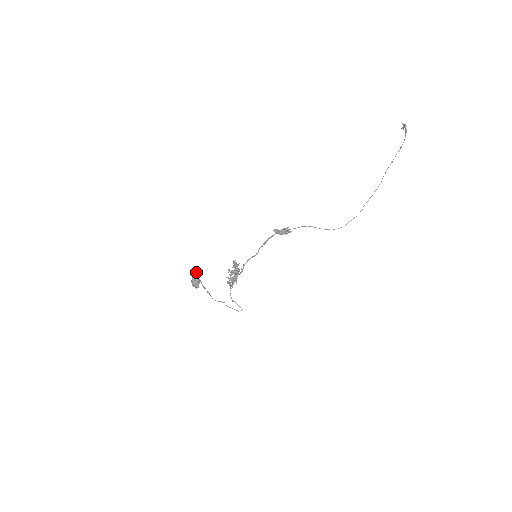
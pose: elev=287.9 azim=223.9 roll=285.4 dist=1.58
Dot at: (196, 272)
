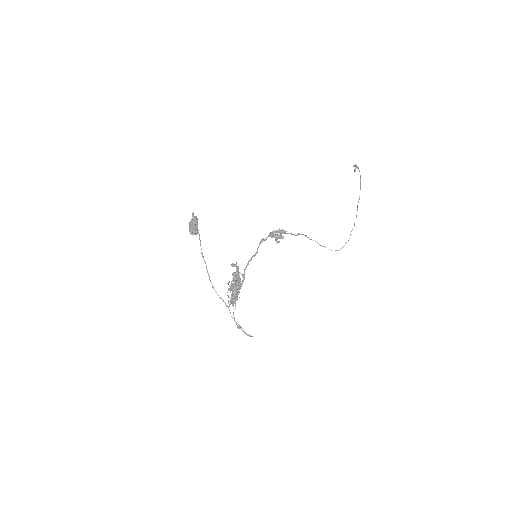
Dot at: (194, 216)
